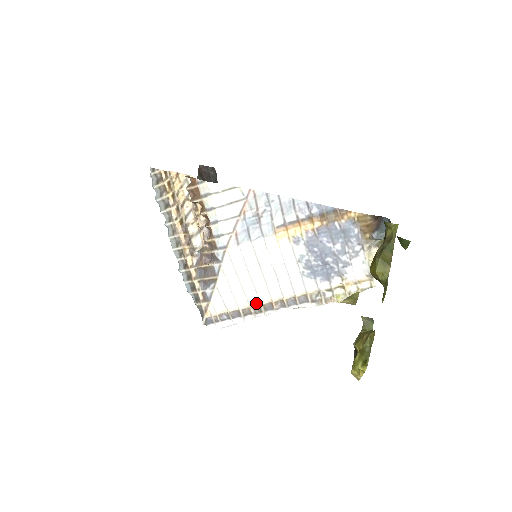
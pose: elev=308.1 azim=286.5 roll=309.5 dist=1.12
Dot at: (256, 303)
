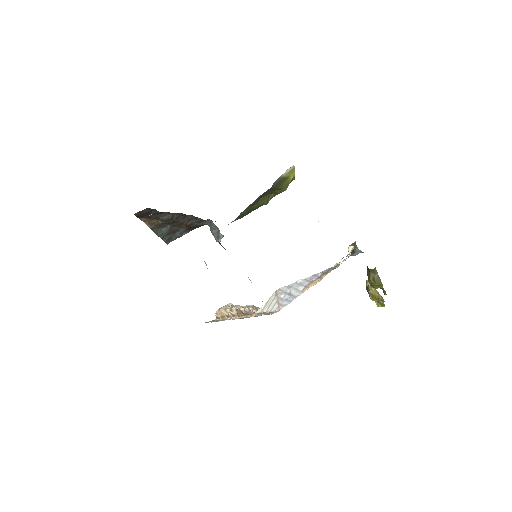
Dot at: occluded
